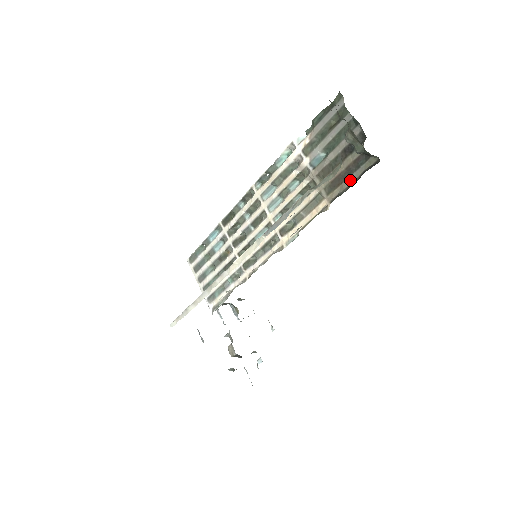
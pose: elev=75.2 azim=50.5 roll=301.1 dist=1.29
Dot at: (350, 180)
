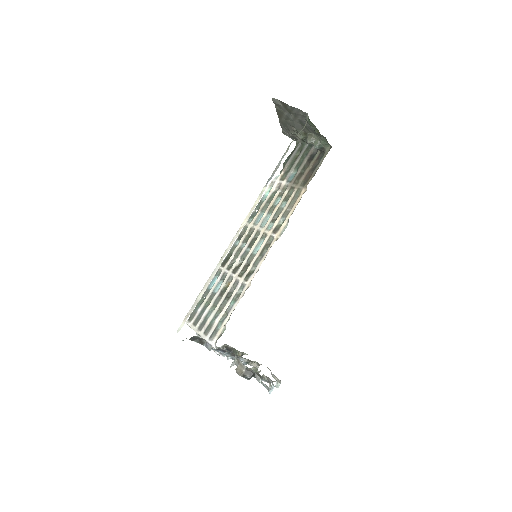
Dot at: (316, 169)
